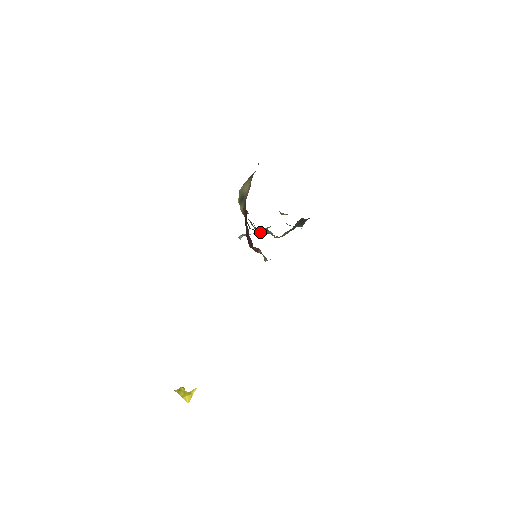
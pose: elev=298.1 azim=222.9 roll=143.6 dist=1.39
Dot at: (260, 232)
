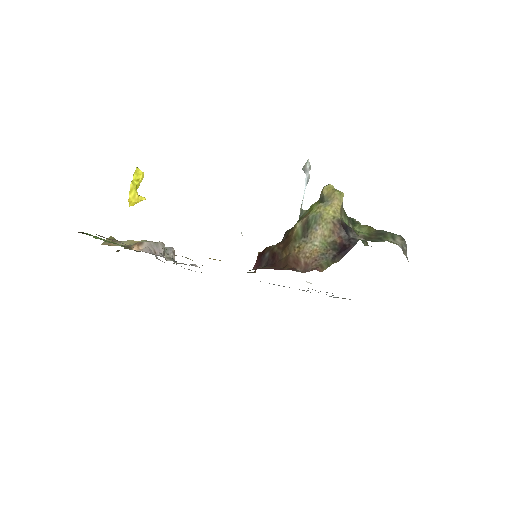
Dot at: occluded
